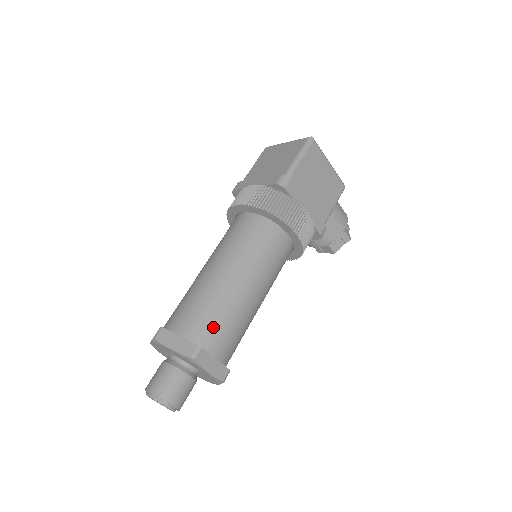
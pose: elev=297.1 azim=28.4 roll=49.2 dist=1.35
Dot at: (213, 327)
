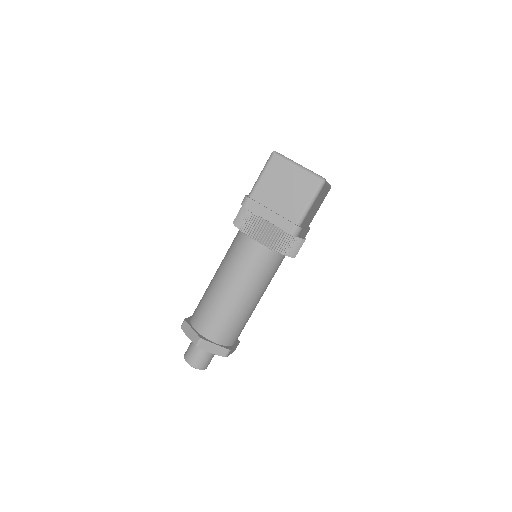
Dot at: (236, 333)
